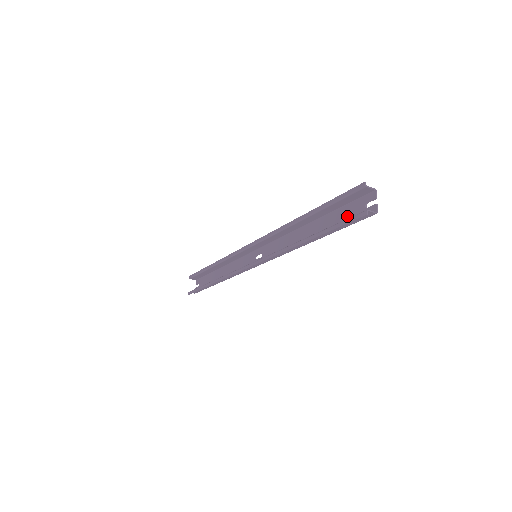
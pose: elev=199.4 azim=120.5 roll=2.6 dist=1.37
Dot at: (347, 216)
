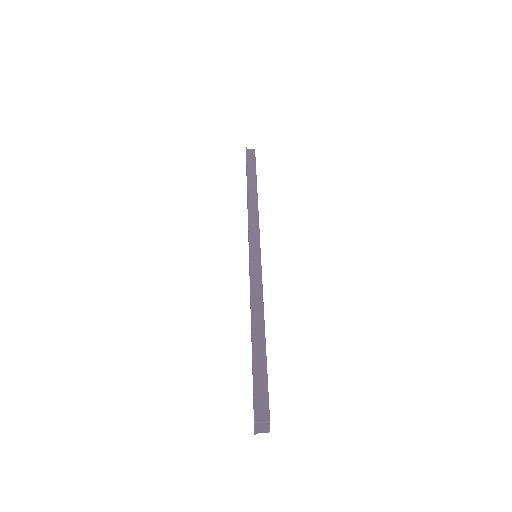
Dot at: occluded
